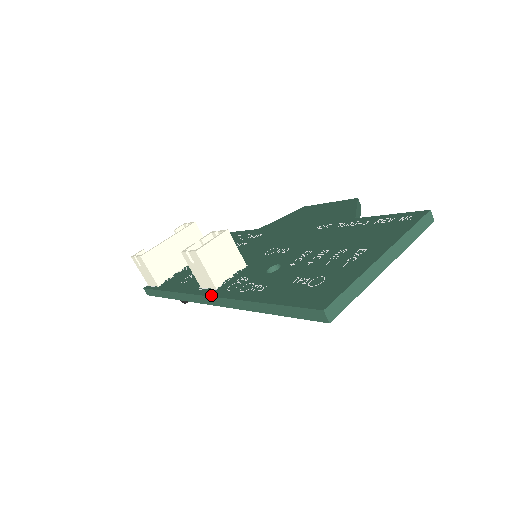
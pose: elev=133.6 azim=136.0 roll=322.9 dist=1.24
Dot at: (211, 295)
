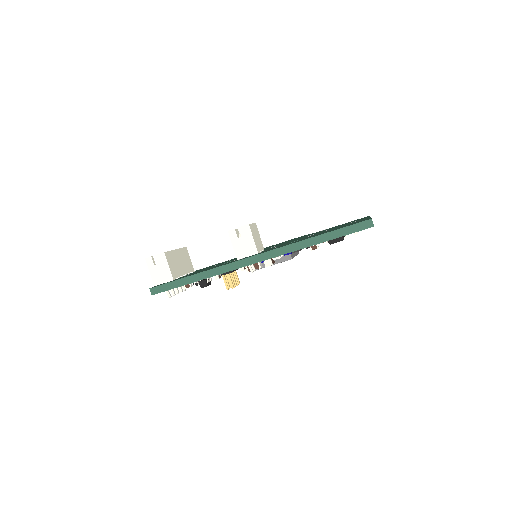
Dot at: (260, 253)
